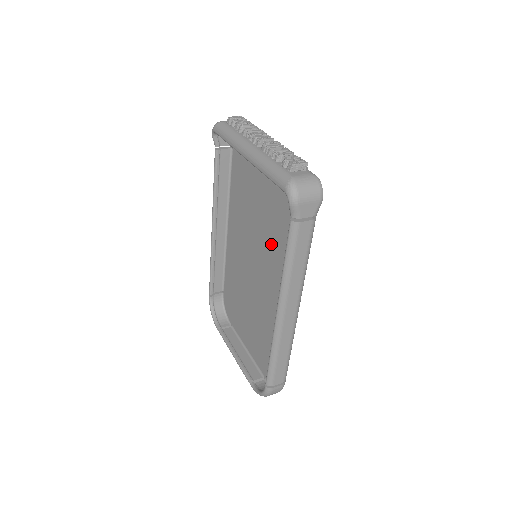
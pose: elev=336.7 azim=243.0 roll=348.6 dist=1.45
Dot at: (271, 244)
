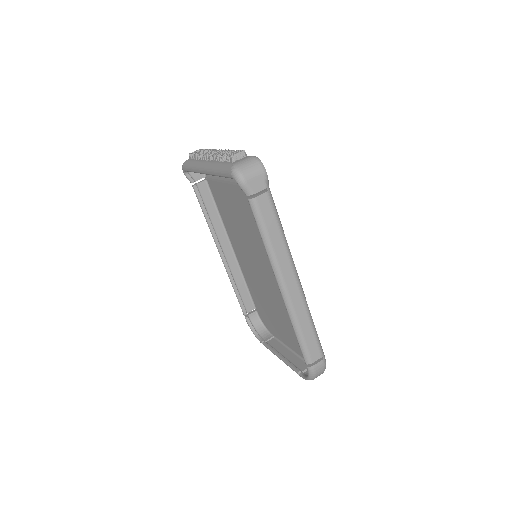
Dot at: (259, 237)
